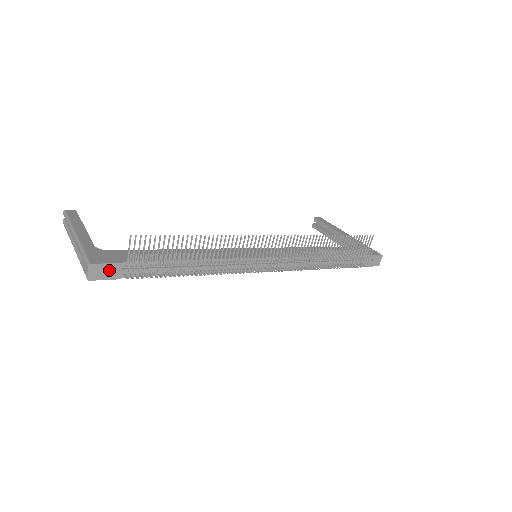
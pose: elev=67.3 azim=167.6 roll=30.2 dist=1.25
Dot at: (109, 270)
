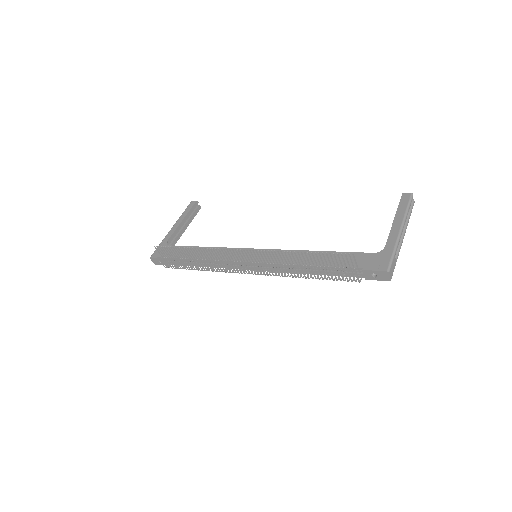
Dot at: occluded
